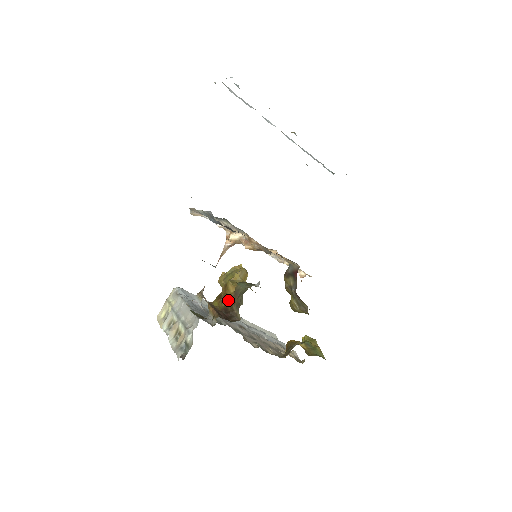
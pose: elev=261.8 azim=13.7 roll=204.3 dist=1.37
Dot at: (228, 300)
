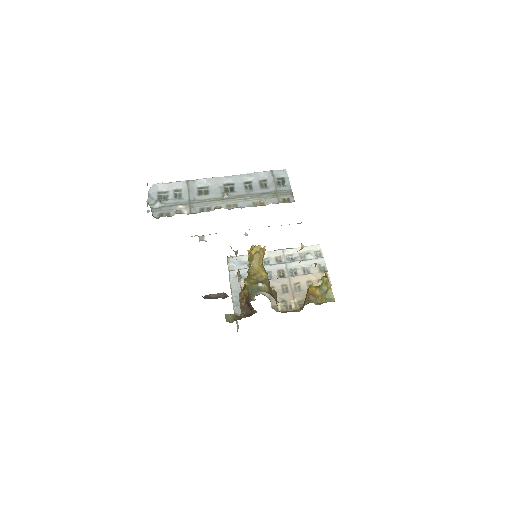
Dot at: (247, 297)
